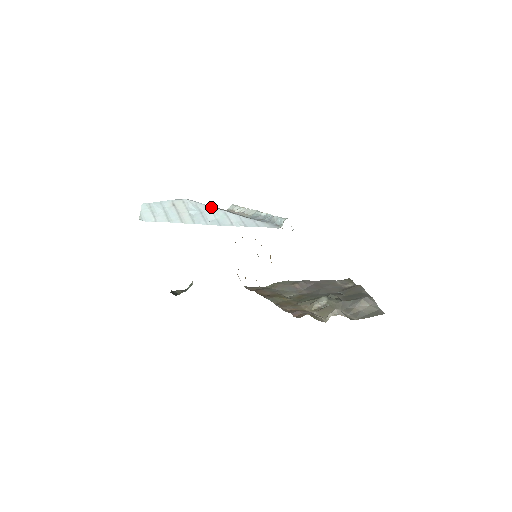
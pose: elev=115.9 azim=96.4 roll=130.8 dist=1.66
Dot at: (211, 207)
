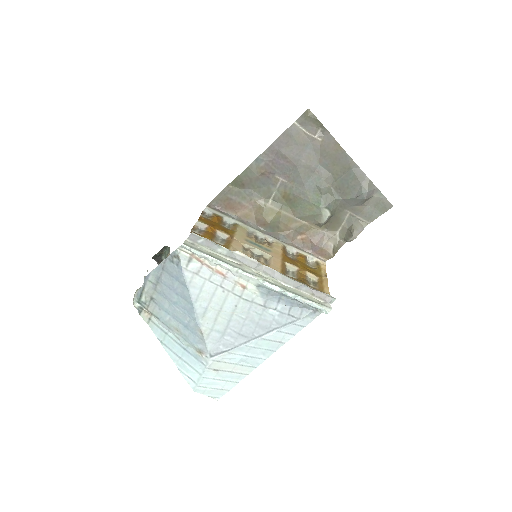
Dot at: (245, 345)
